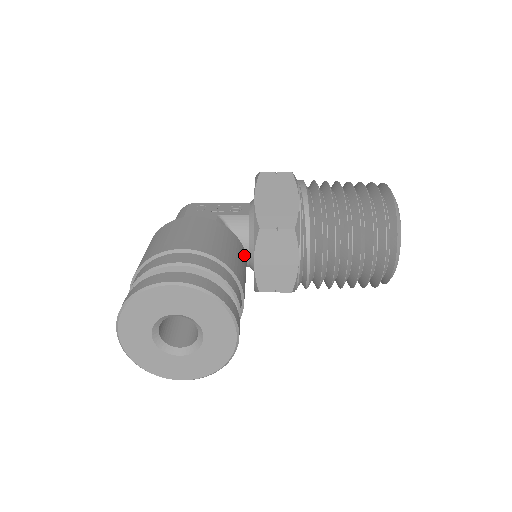
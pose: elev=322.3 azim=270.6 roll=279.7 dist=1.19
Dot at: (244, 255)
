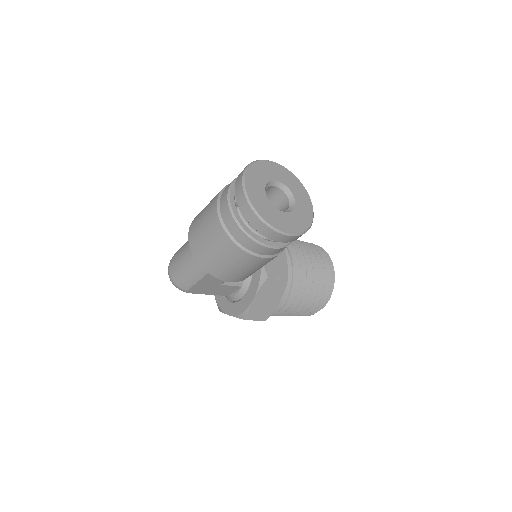
Dot at: occluded
